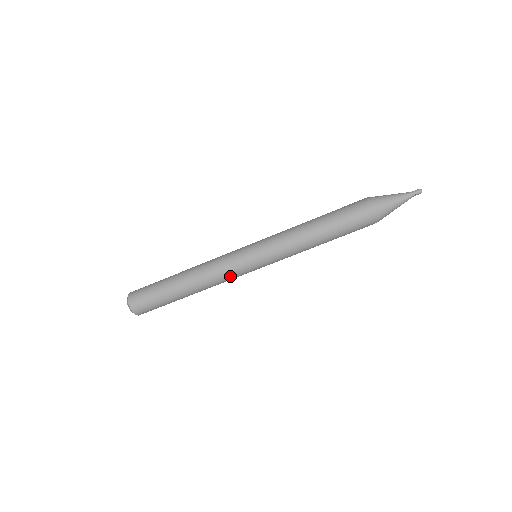
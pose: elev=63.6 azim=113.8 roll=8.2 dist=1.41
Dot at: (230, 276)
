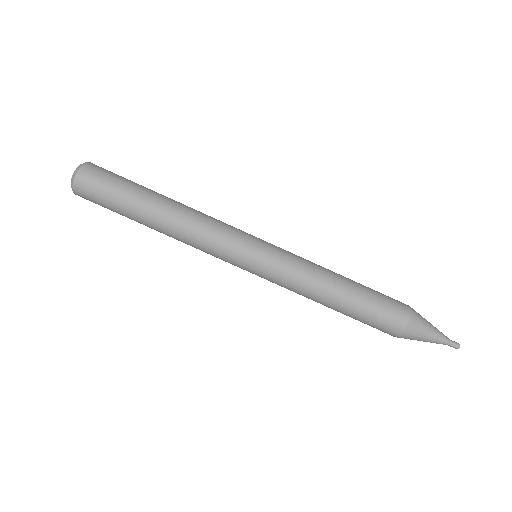
Dot at: (217, 242)
